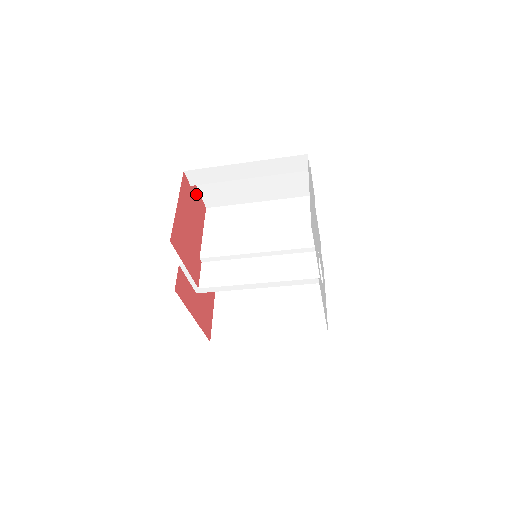
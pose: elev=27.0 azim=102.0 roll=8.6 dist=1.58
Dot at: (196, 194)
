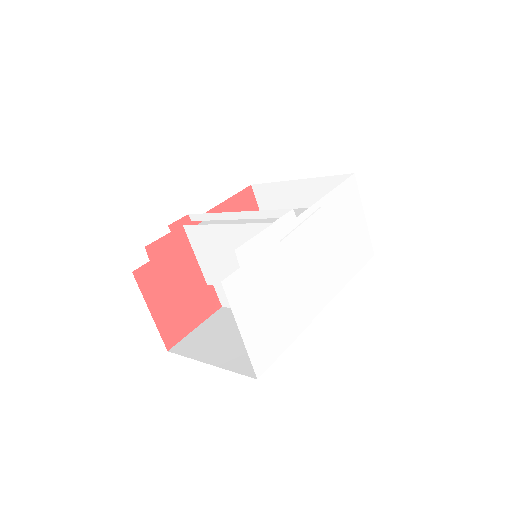
Dot at: (161, 247)
